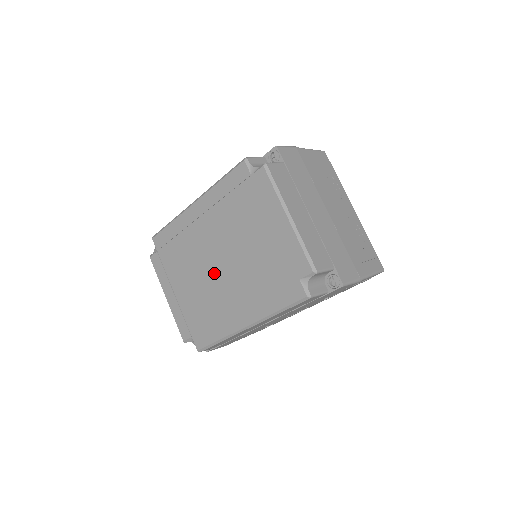
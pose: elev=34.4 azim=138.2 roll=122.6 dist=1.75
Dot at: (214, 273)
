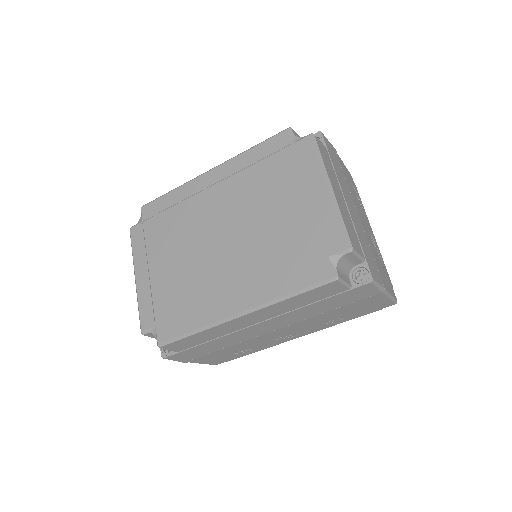
Dot at: (213, 248)
